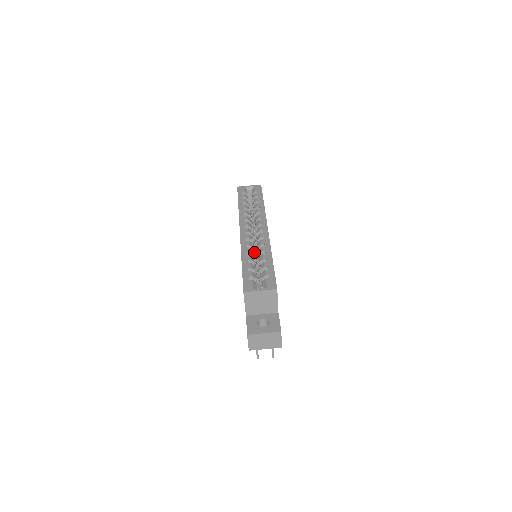
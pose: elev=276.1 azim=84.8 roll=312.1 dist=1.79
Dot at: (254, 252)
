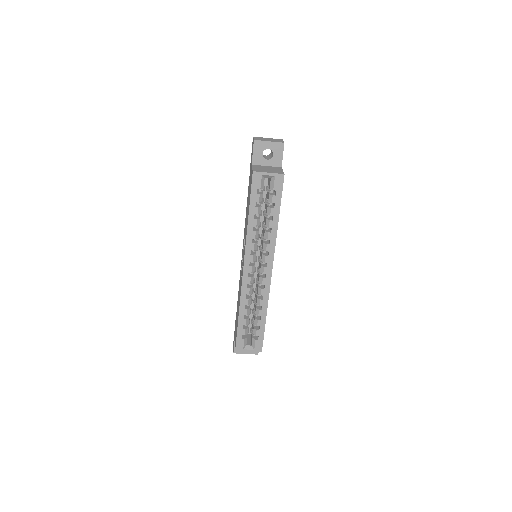
Dot at: occluded
